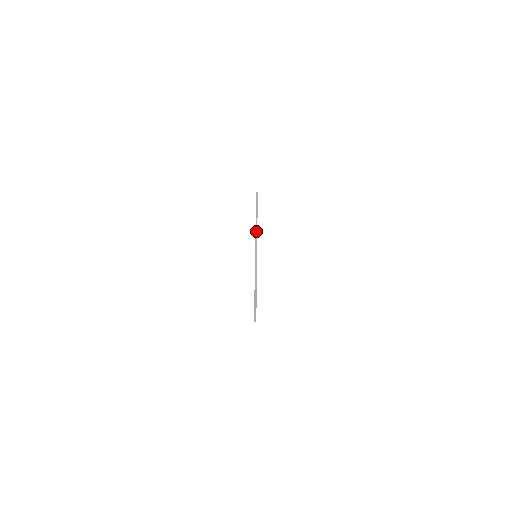
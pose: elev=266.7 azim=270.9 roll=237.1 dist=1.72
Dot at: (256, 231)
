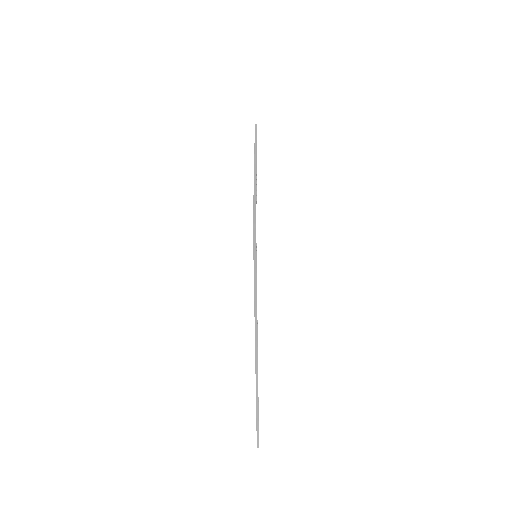
Dot at: (256, 341)
